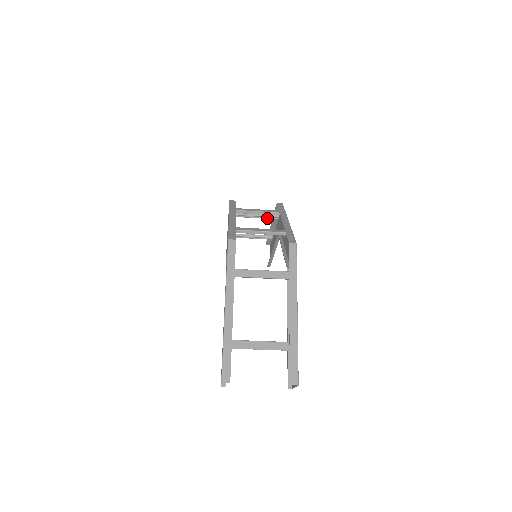
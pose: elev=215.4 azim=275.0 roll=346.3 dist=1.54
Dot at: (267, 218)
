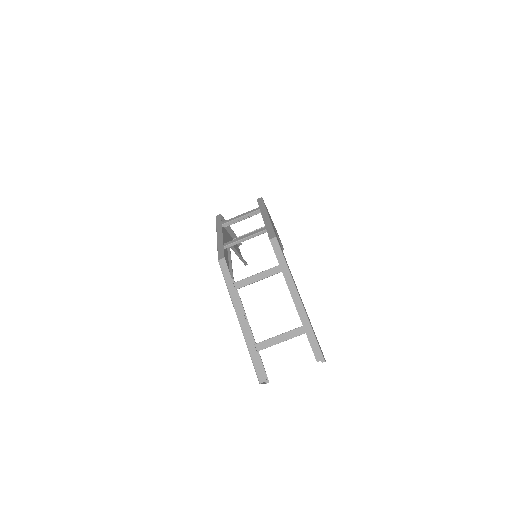
Dot at: occluded
